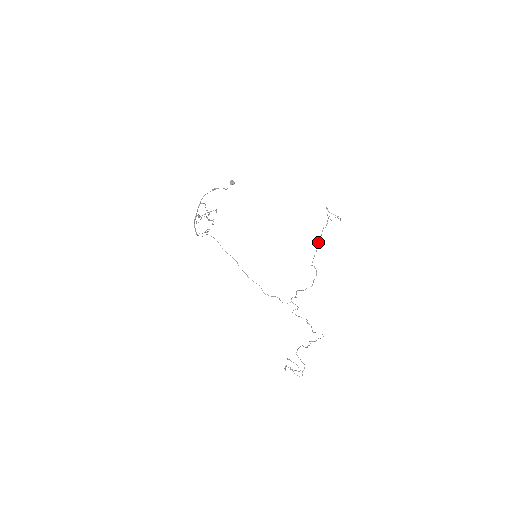
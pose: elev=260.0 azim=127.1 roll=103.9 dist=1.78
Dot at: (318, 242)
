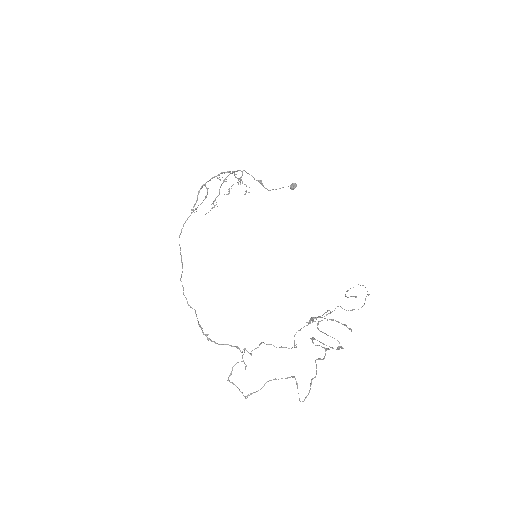
Dot at: (318, 316)
